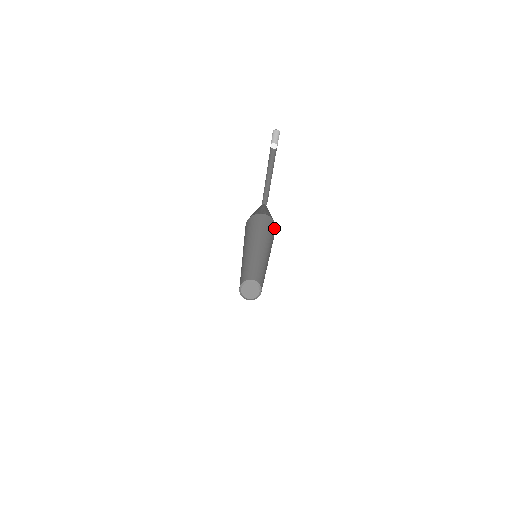
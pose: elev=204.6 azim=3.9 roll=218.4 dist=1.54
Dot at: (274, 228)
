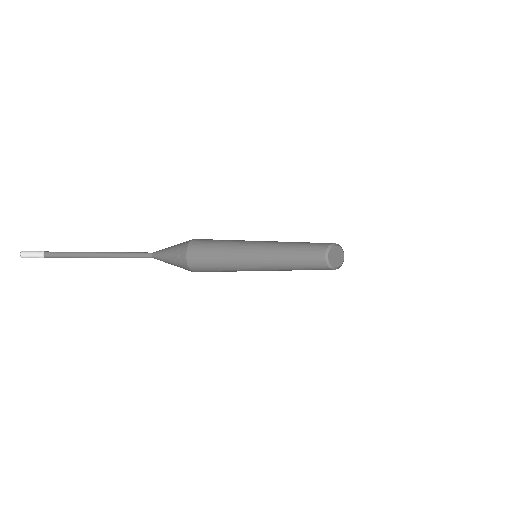
Dot at: occluded
